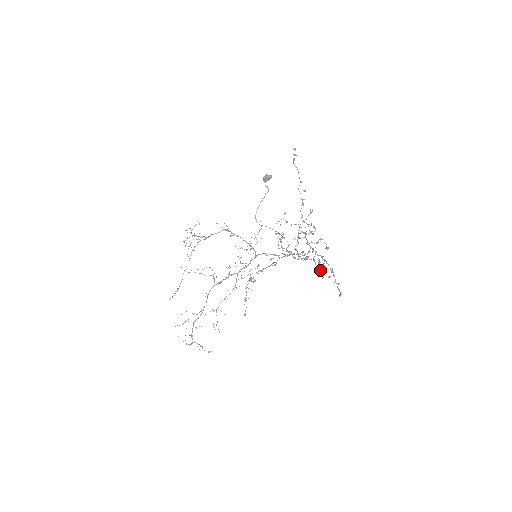
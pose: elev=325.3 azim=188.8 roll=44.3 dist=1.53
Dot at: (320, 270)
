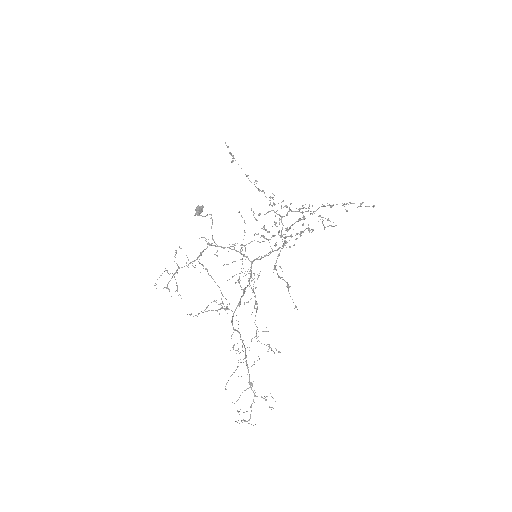
Dot at: (329, 220)
